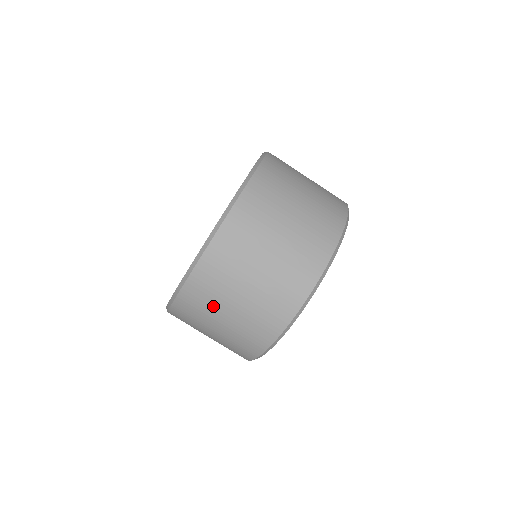
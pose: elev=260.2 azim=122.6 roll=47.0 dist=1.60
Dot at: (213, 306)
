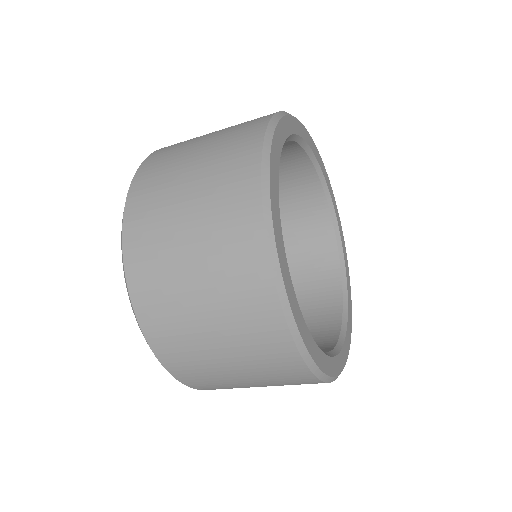
Dot at: (227, 384)
